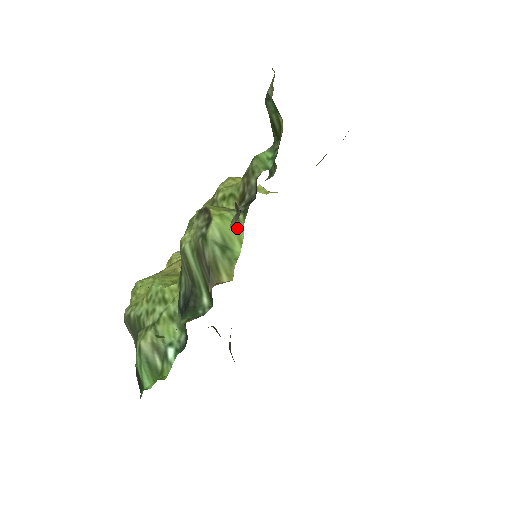
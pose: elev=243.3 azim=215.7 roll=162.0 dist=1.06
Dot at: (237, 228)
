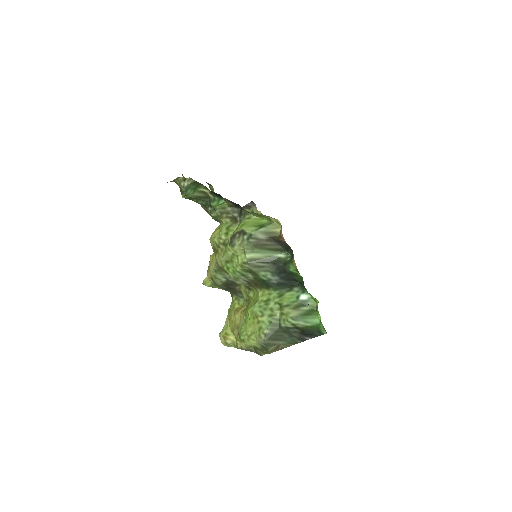
Dot at: (253, 220)
